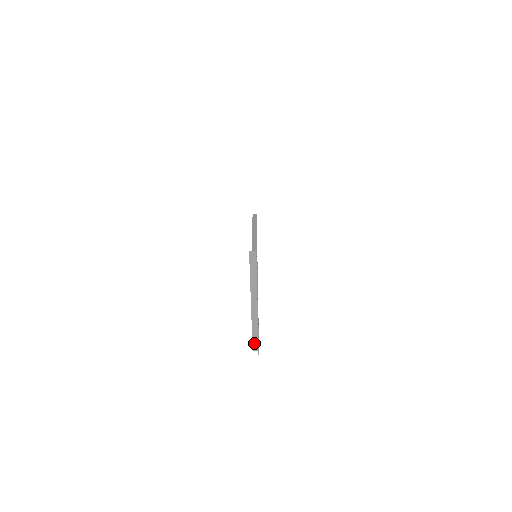
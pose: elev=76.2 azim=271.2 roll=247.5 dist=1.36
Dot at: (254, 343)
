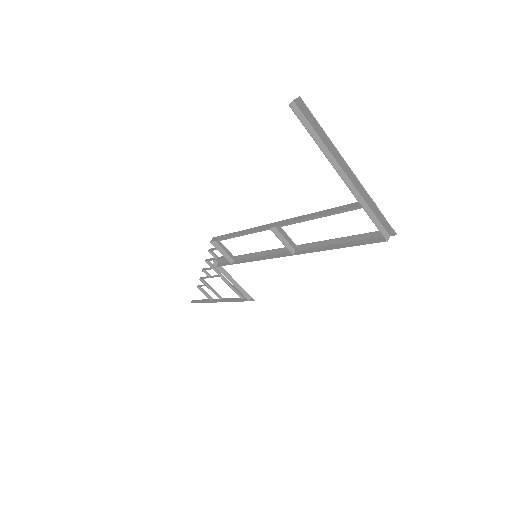
Dot at: (381, 230)
